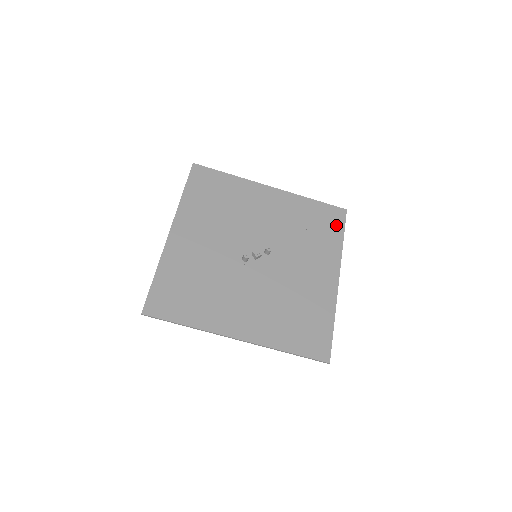
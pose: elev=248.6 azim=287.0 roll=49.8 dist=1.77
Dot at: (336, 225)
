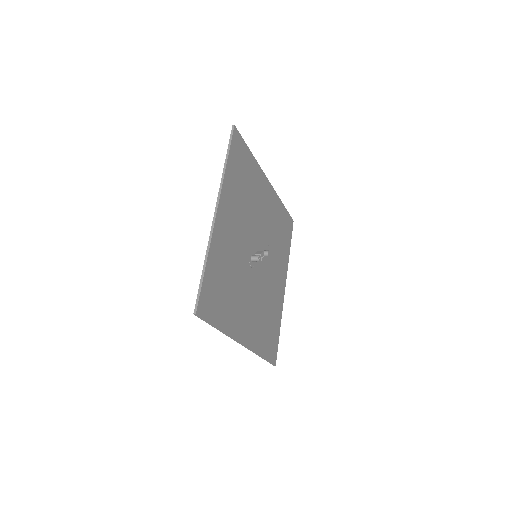
Dot at: (289, 235)
